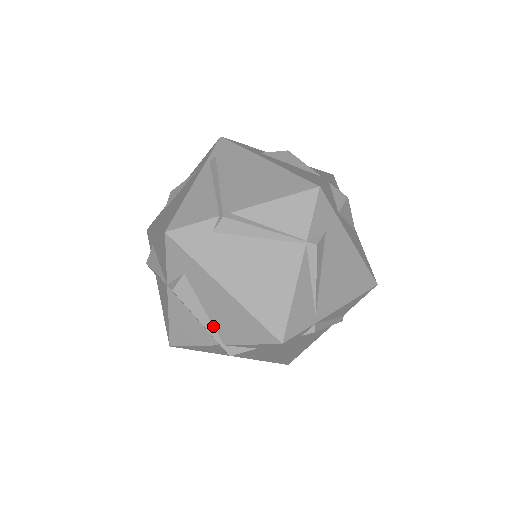
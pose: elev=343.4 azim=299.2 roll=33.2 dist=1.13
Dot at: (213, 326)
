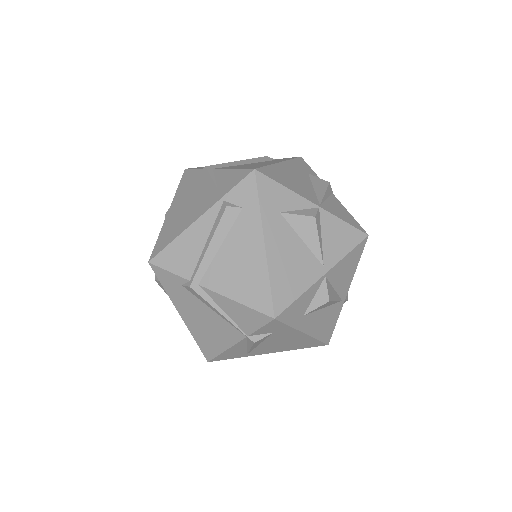
Dot at: occluded
